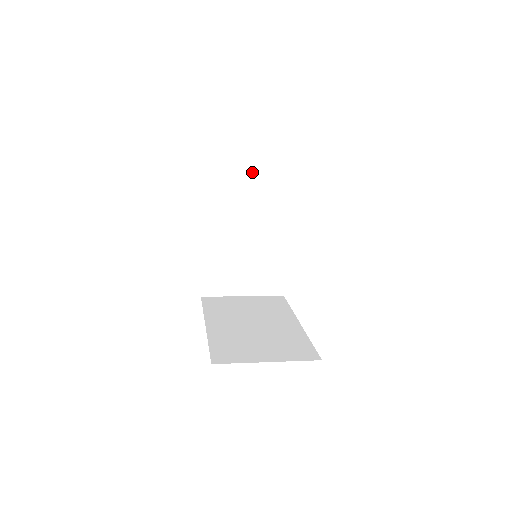
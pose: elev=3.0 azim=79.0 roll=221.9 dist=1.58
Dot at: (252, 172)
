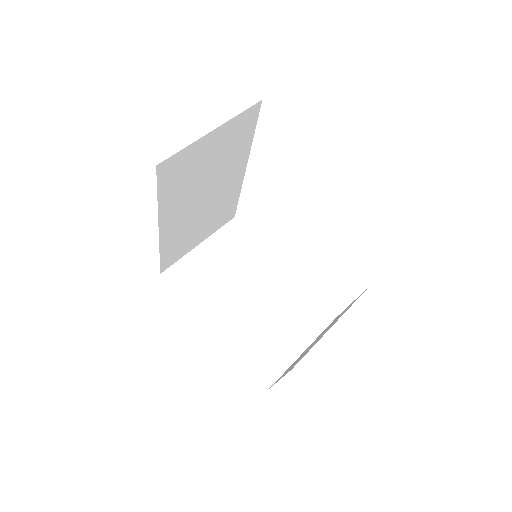
Dot at: (214, 141)
